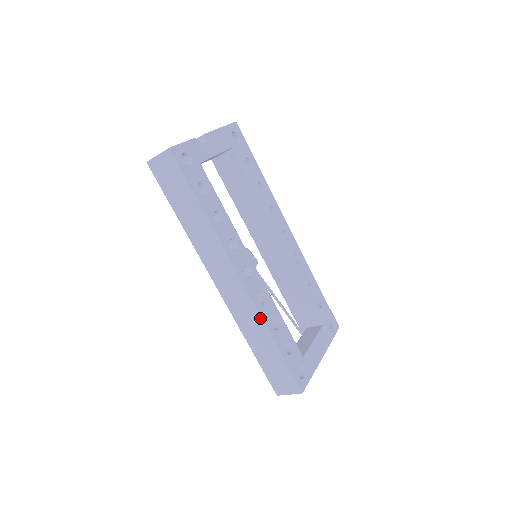
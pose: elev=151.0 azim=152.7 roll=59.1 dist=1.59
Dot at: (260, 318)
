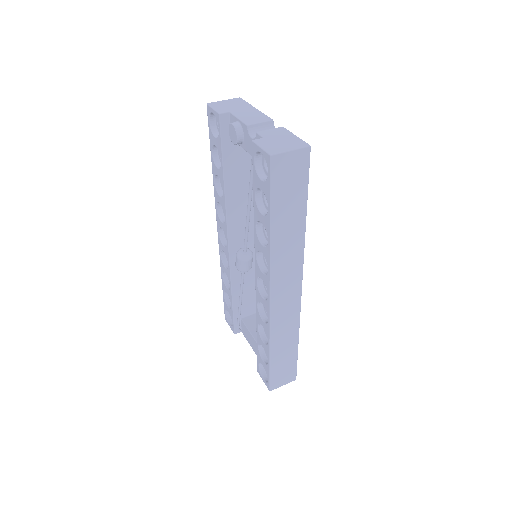
Dot at: (299, 322)
